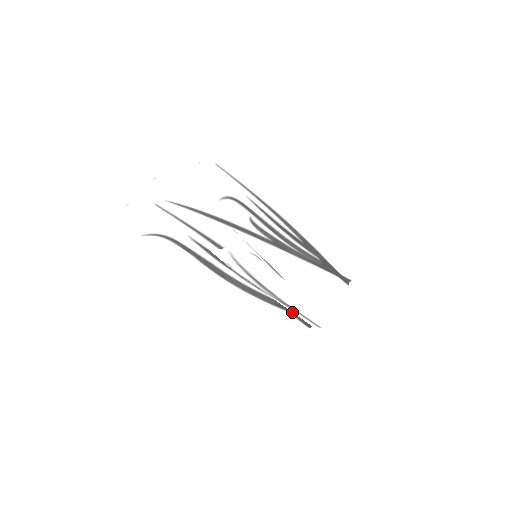
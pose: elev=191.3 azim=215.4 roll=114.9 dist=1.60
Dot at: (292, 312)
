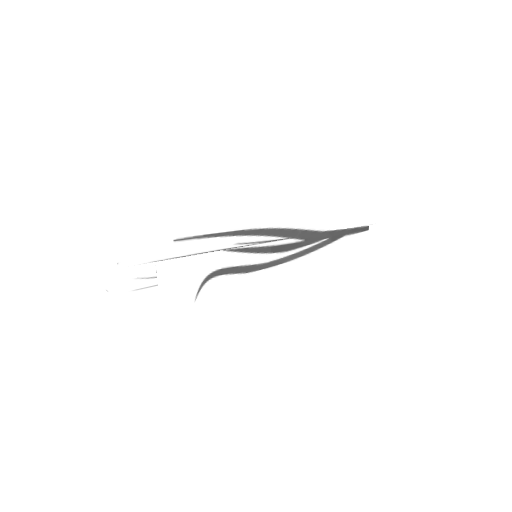
Dot at: occluded
